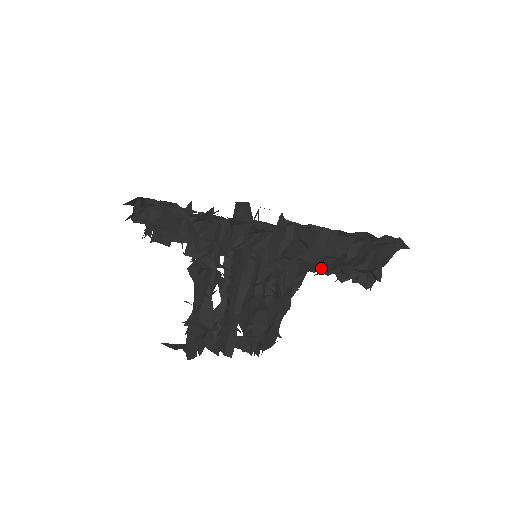
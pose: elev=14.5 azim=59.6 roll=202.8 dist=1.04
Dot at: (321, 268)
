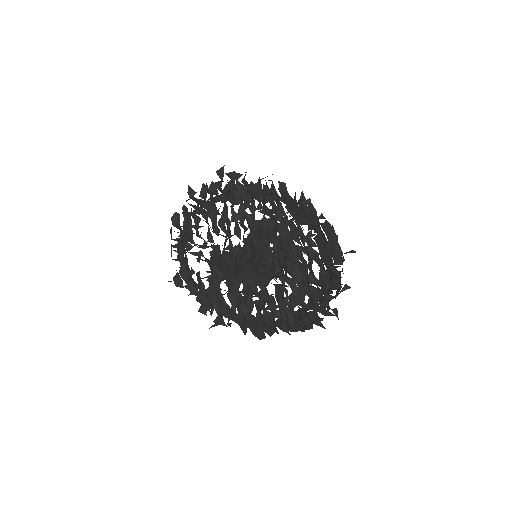
Dot at: occluded
